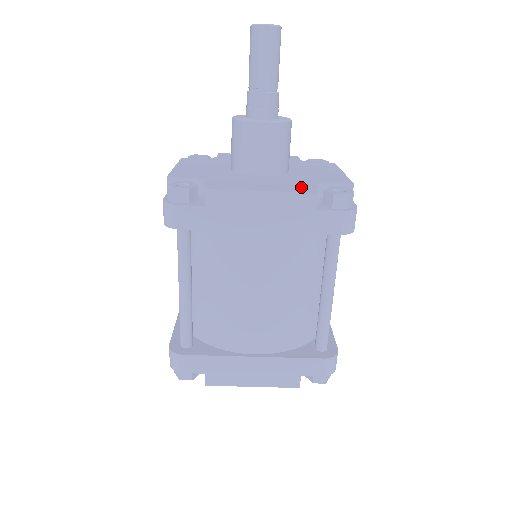
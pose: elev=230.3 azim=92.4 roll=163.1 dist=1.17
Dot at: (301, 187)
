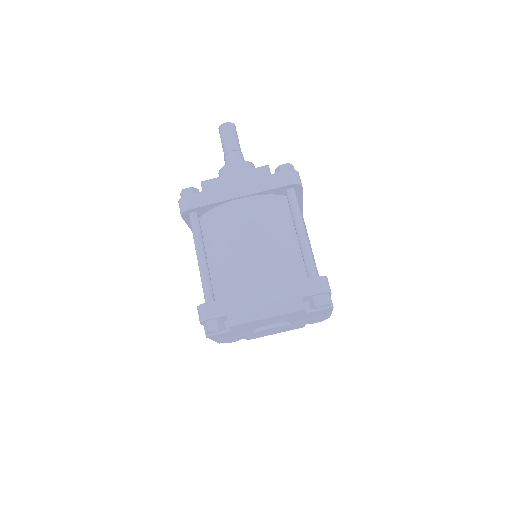
Dot at: occluded
